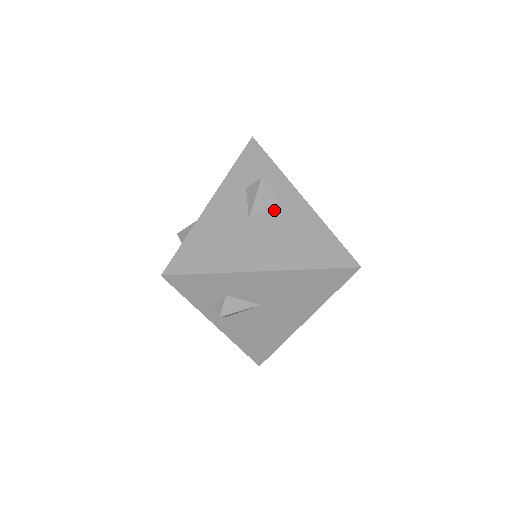
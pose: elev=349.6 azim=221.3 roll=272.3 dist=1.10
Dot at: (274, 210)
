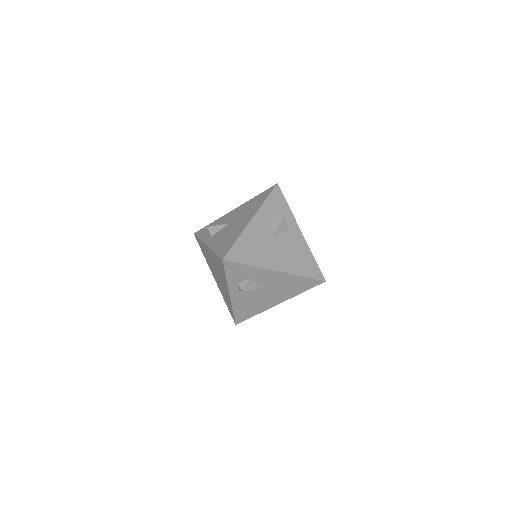
Dot at: (286, 235)
